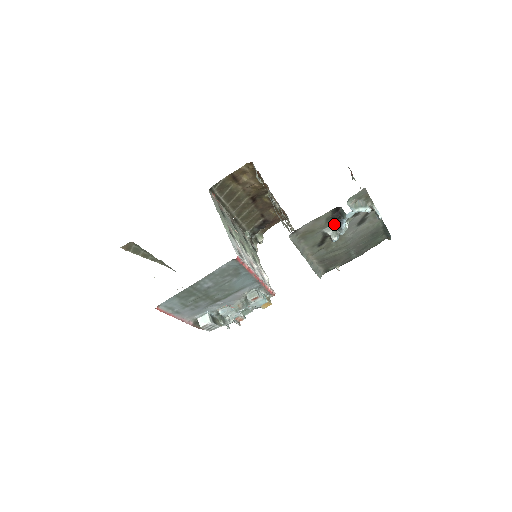
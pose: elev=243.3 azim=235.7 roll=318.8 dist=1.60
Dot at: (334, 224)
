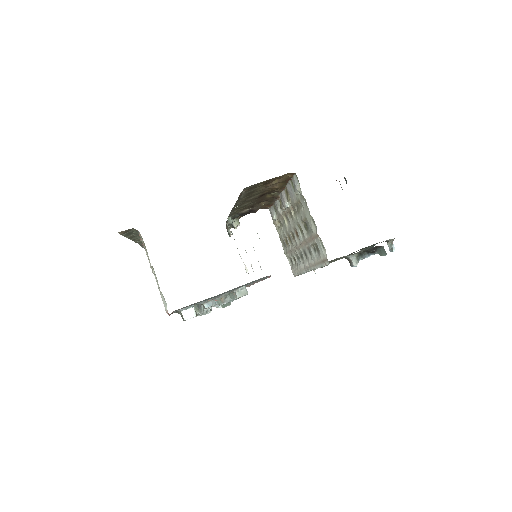
Dot at: occluded
